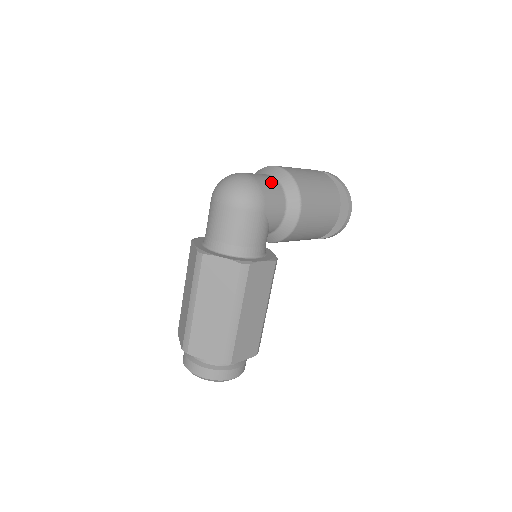
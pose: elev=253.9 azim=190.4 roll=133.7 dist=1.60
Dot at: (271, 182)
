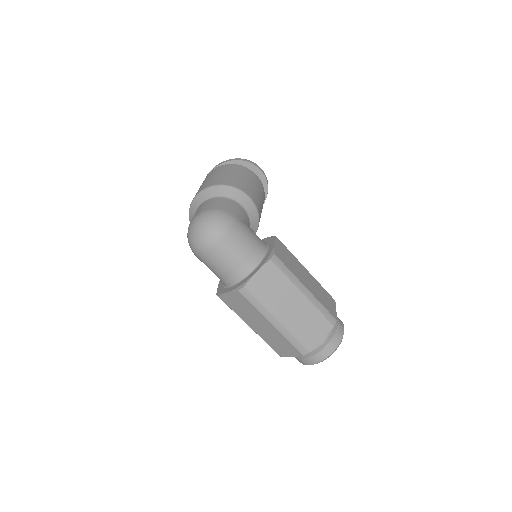
Dot at: (214, 202)
